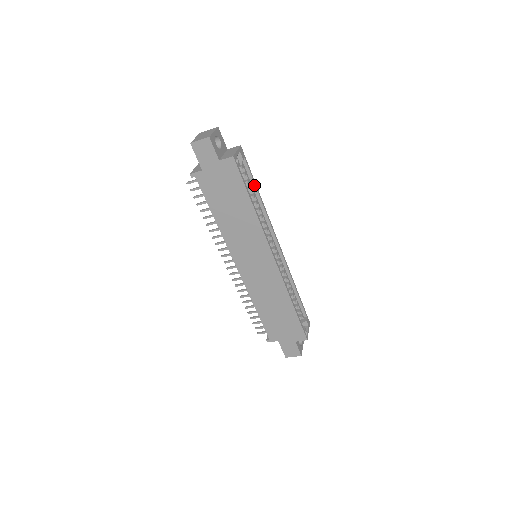
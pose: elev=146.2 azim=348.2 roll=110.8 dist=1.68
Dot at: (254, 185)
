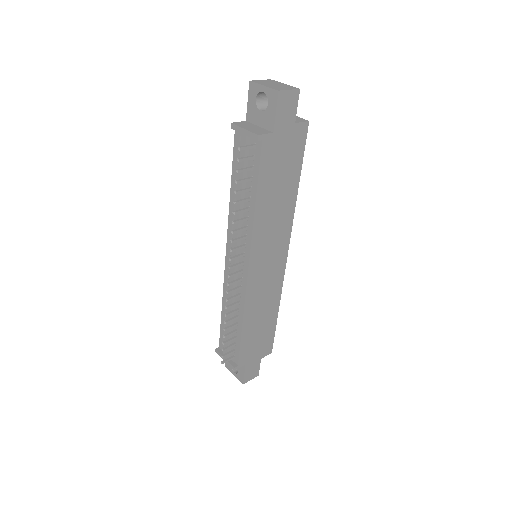
Dot at: occluded
